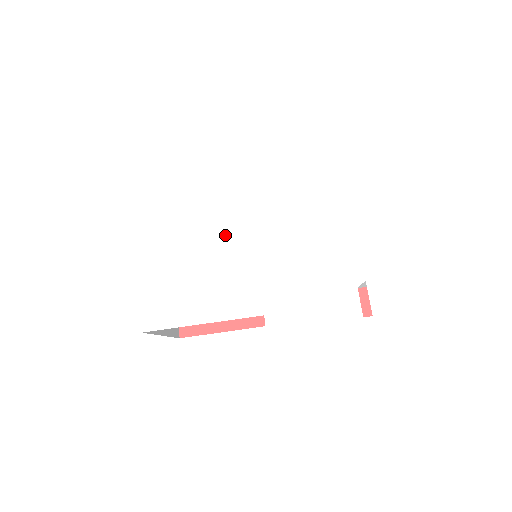
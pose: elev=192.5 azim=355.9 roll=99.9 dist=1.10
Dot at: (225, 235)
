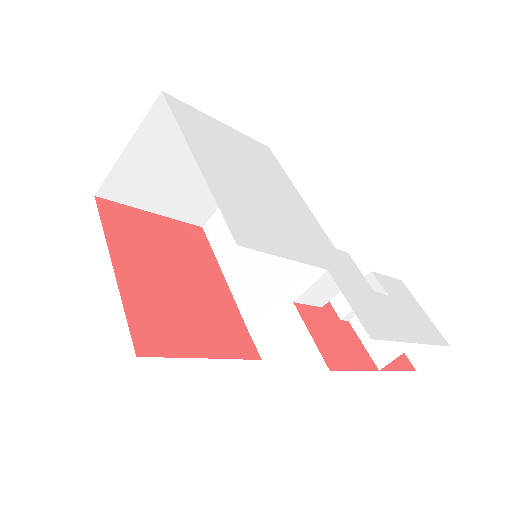
Dot at: (273, 202)
